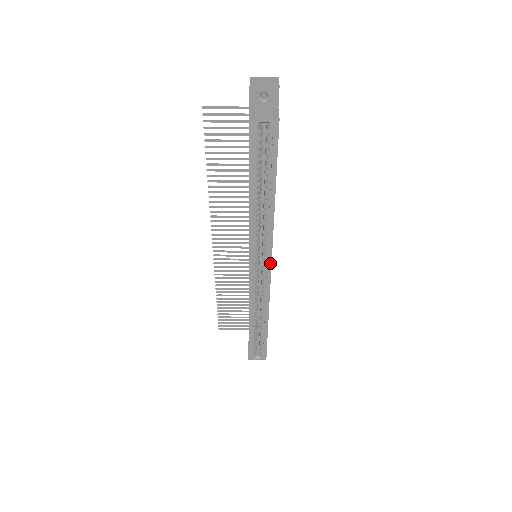
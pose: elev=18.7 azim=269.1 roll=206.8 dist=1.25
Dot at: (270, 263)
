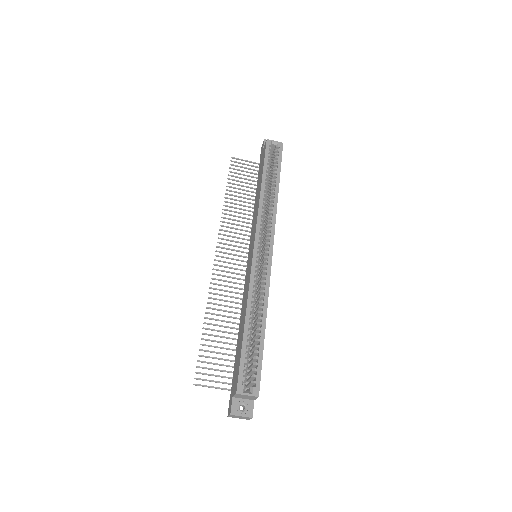
Dot at: (272, 243)
